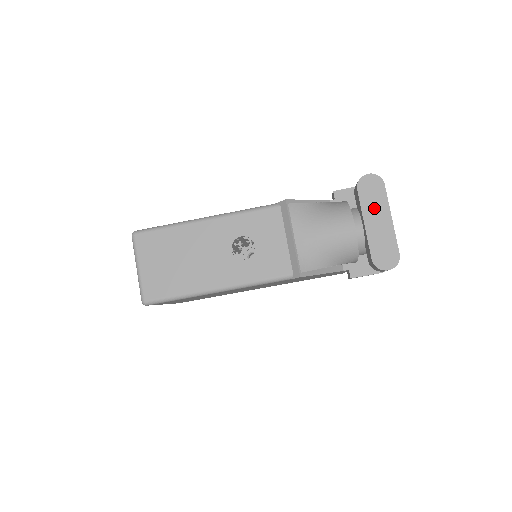
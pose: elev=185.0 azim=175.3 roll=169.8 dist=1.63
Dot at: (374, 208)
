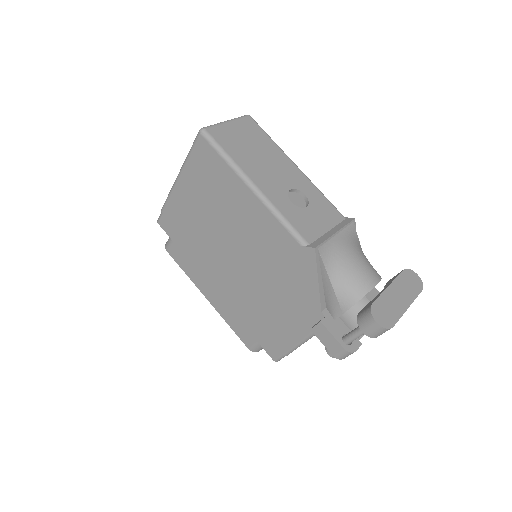
Dot at: (403, 289)
